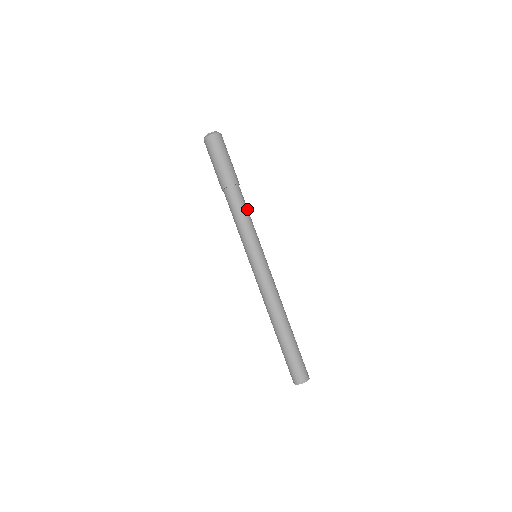
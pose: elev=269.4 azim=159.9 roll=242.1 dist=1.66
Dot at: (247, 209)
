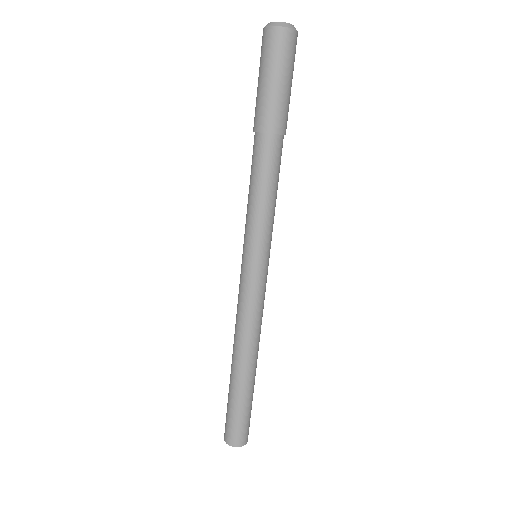
Dot at: (271, 181)
